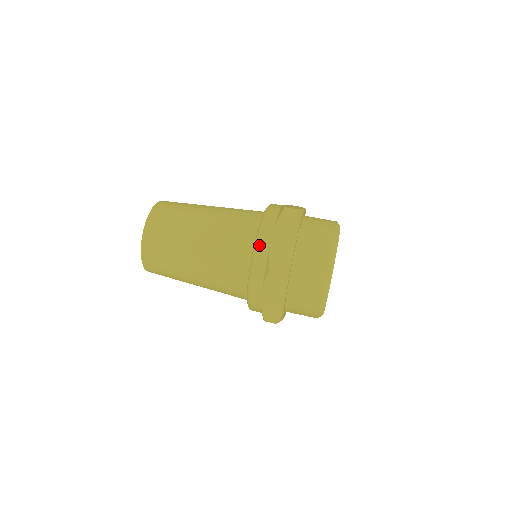
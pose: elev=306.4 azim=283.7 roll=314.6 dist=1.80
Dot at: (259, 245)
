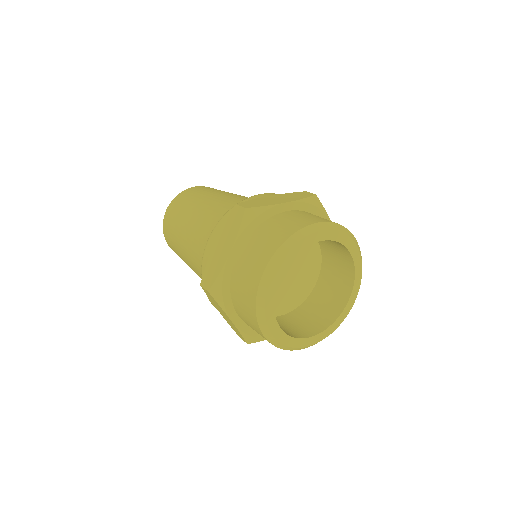
Dot at: (252, 197)
